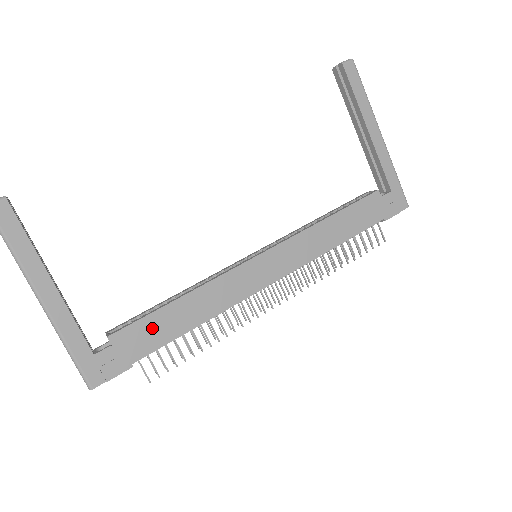
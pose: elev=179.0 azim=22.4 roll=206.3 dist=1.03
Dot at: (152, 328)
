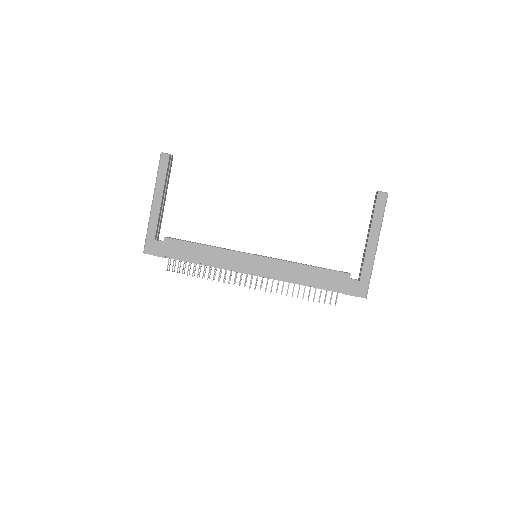
Dot at: (184, 248)
